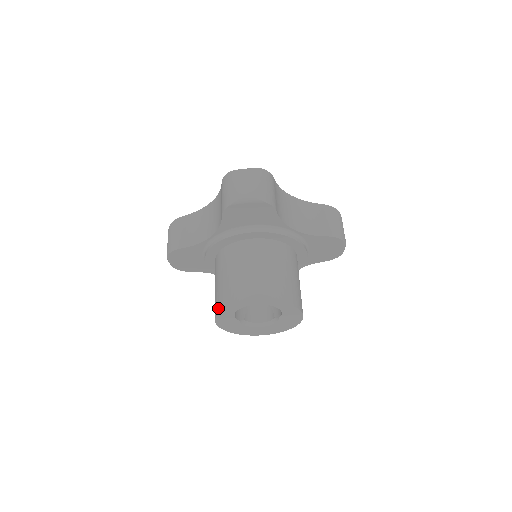
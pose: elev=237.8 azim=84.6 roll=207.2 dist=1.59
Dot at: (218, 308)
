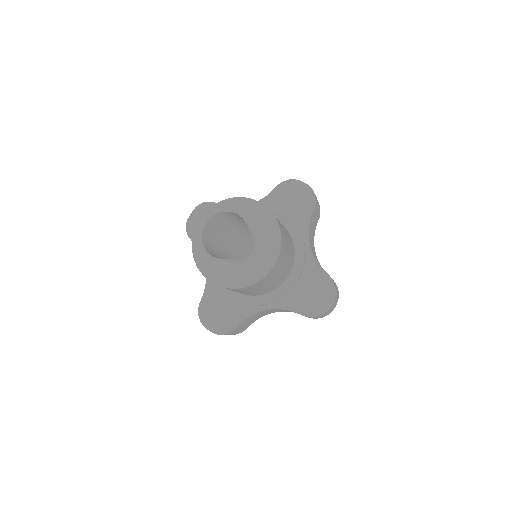
Dot at: occluded
